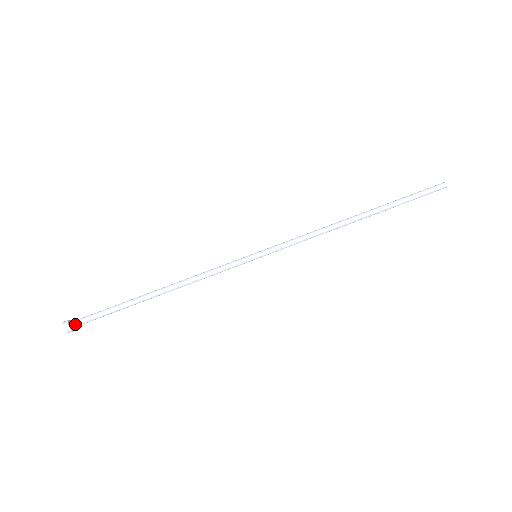
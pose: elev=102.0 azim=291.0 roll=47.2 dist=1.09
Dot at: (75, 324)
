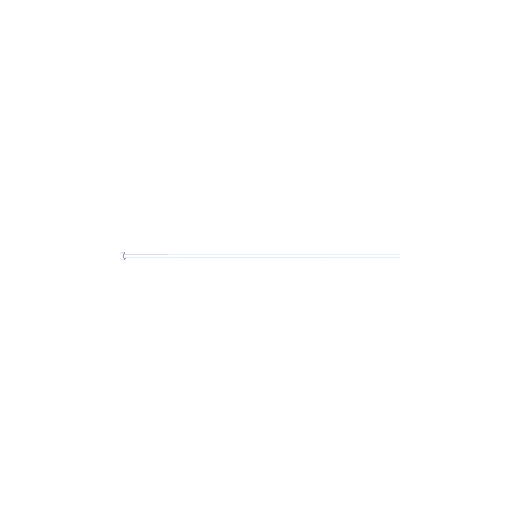
Dot at: (127, 255)
